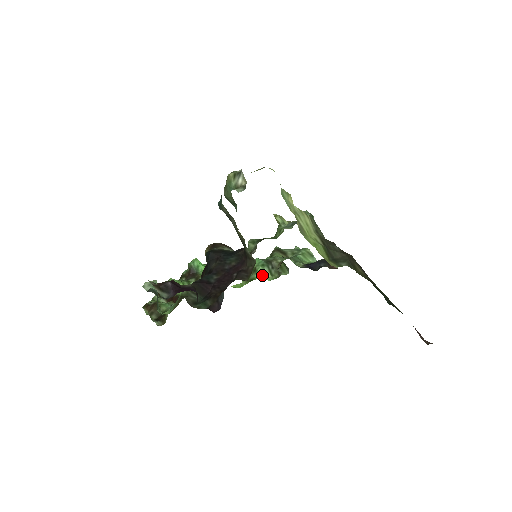
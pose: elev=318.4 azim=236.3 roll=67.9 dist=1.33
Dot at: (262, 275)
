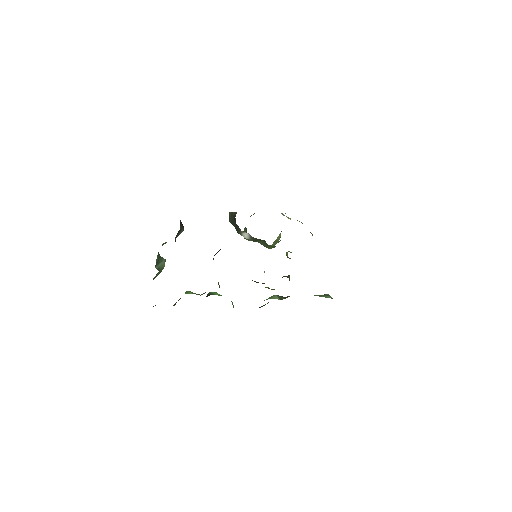
Dot at: (271, 298)
